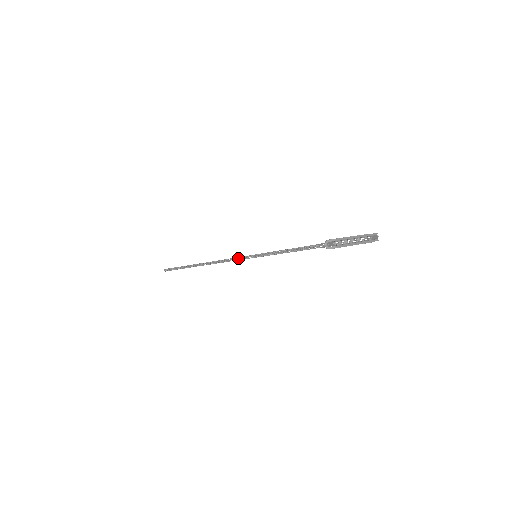
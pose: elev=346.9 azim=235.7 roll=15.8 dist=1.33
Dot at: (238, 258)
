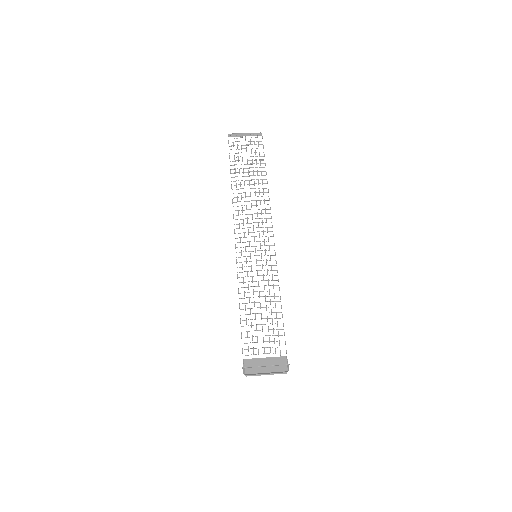
Dot at: (236, 261)
